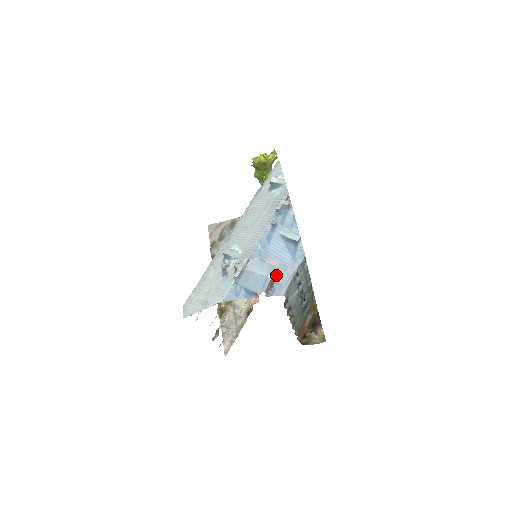
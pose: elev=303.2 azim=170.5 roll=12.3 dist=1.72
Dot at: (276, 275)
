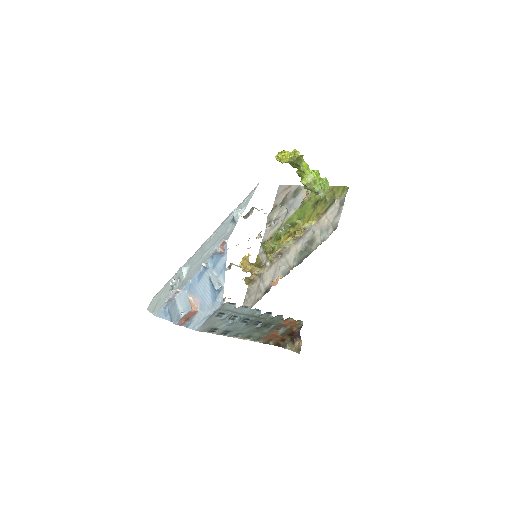
Dot at: (191, 314)
